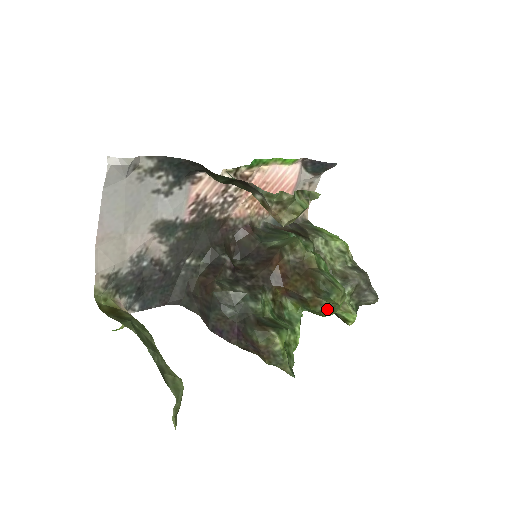
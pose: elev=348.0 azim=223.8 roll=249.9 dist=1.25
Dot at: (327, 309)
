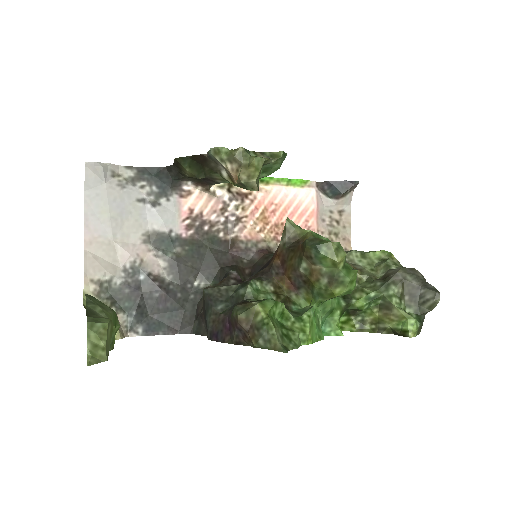
Dot at: (332, 279)
